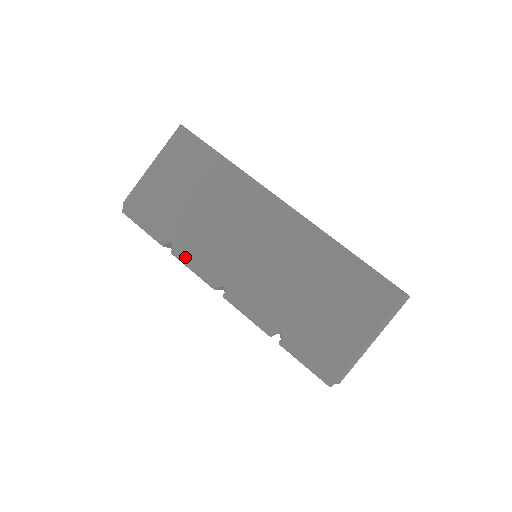
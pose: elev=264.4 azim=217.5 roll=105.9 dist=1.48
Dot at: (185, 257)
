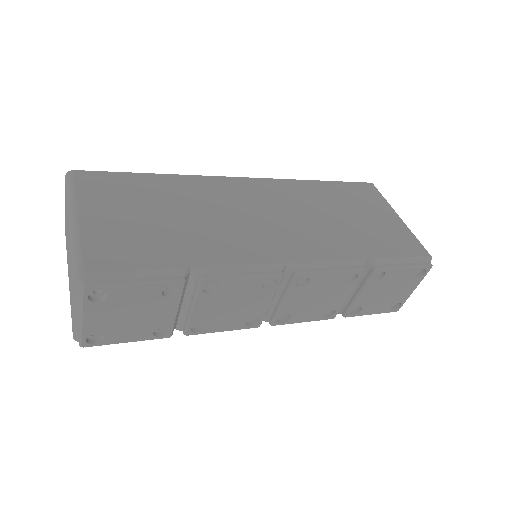
Dot at: (224, 267)
